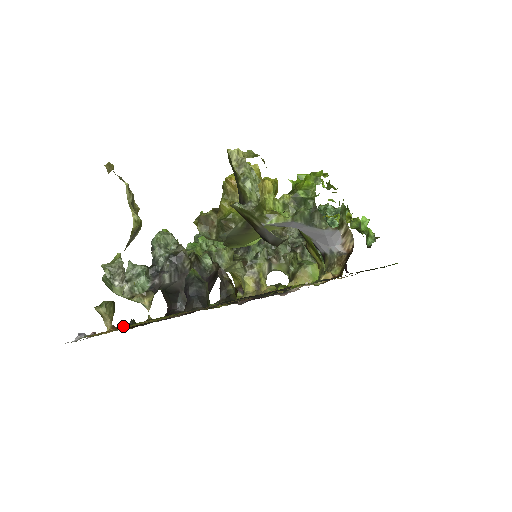
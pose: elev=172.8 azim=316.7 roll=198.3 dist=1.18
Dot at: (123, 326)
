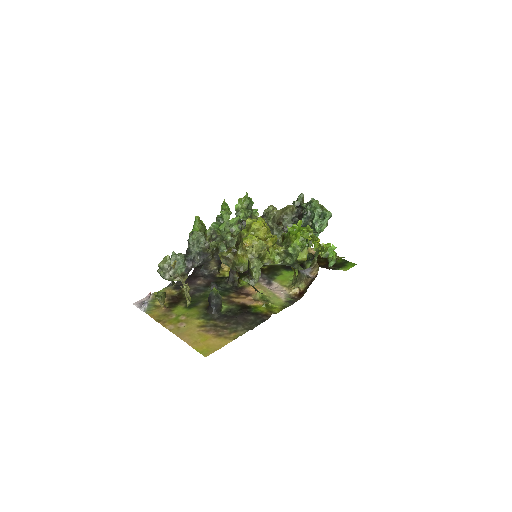
Dot at: (169, 298)
